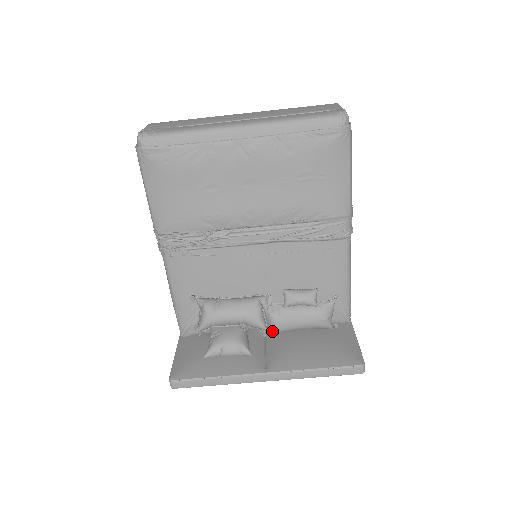
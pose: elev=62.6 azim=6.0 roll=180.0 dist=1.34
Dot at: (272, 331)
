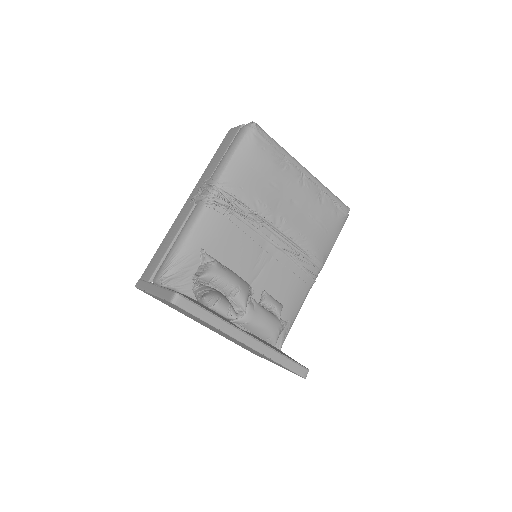
Dot at: (241, 319)
